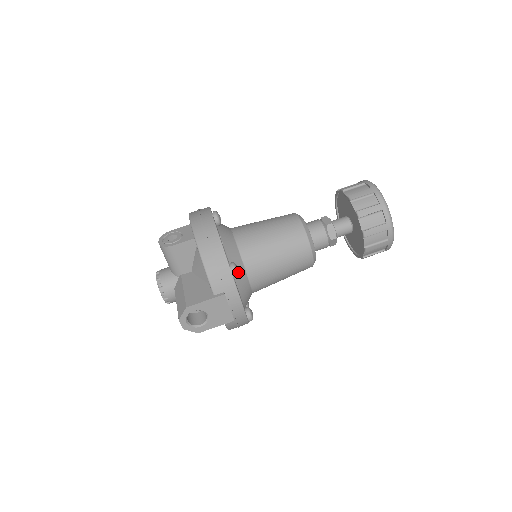
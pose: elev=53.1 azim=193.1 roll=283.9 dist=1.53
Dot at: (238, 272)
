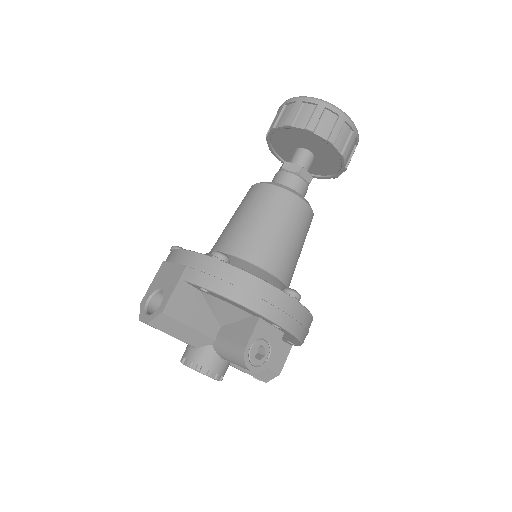
Dot at: occluded
